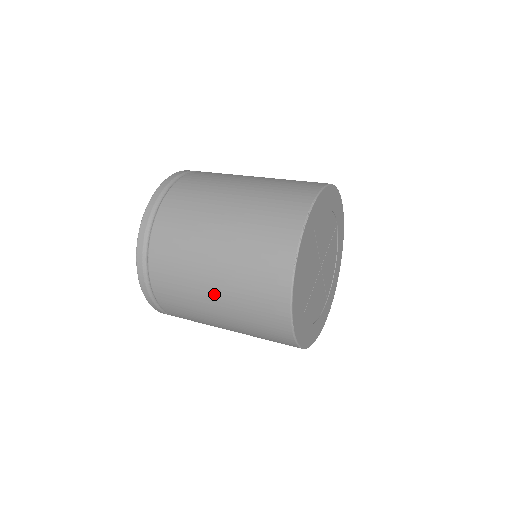
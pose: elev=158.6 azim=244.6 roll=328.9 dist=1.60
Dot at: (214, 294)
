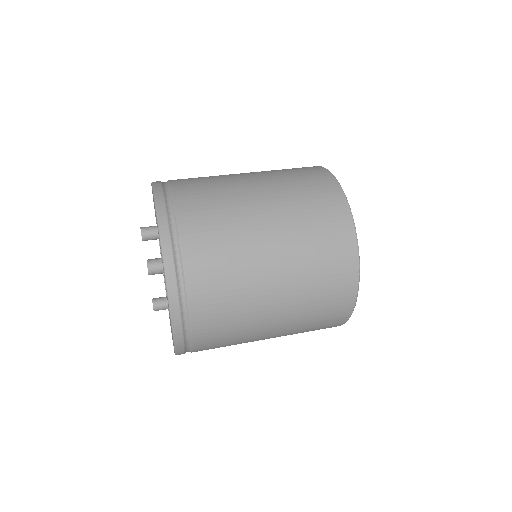
Dot at: occluded
